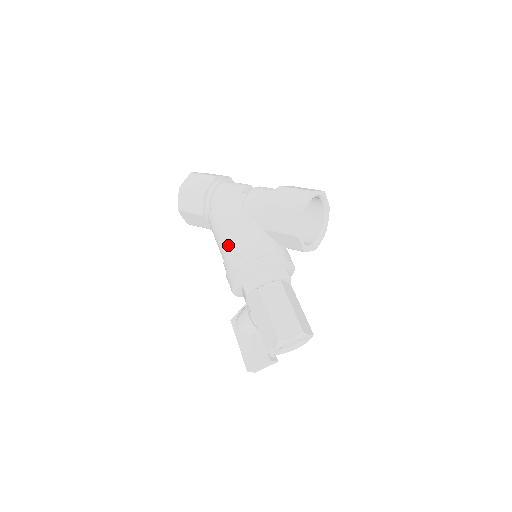
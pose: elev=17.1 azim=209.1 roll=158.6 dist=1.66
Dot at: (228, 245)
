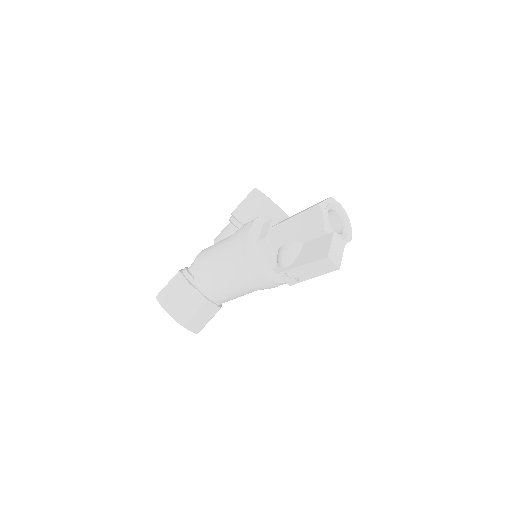
Dot at: (224, 250)
